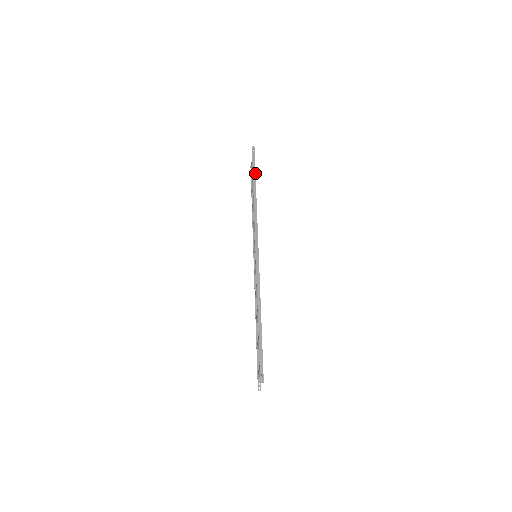
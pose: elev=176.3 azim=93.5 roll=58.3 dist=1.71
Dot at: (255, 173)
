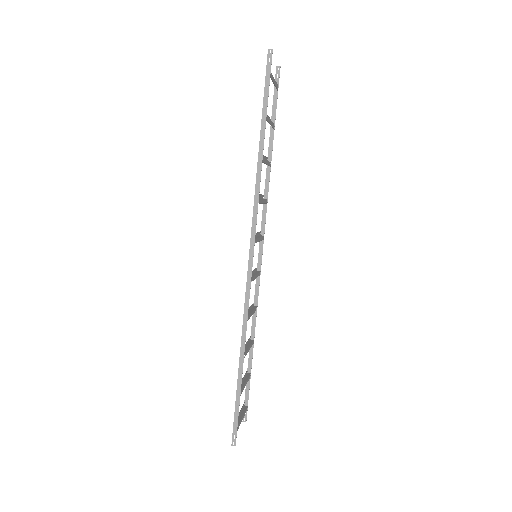
Dot at: (266, 114)
